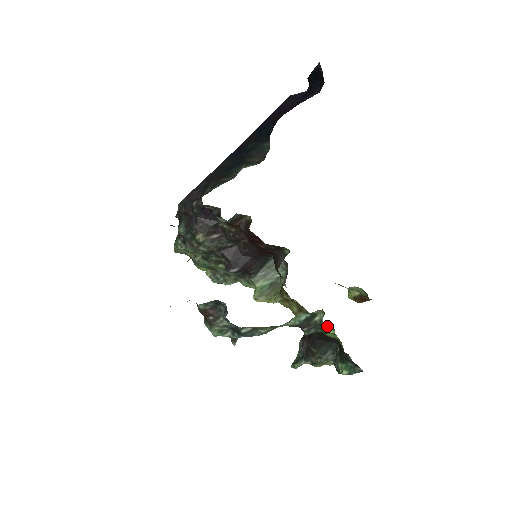
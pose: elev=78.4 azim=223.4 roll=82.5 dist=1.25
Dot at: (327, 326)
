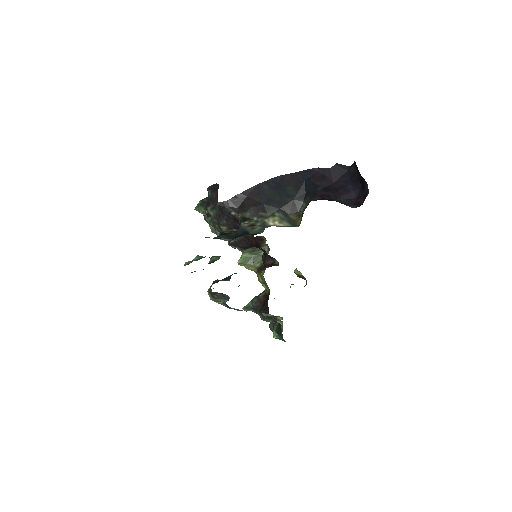
Dot at: (280, 320)
